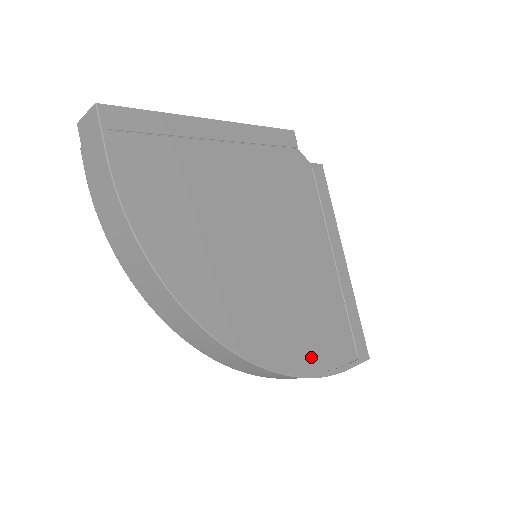
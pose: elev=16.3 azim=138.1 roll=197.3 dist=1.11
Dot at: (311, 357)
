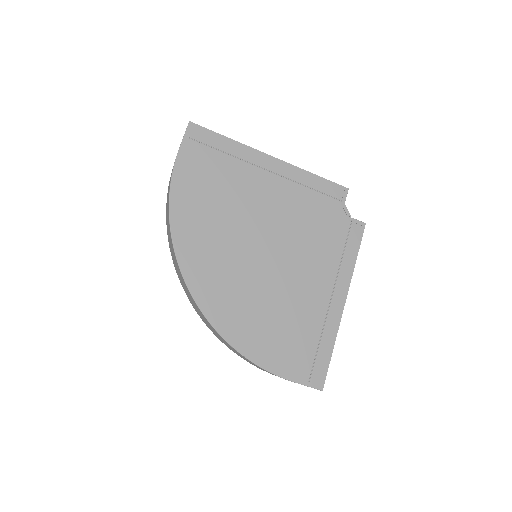
Dot at: (259, 347)
